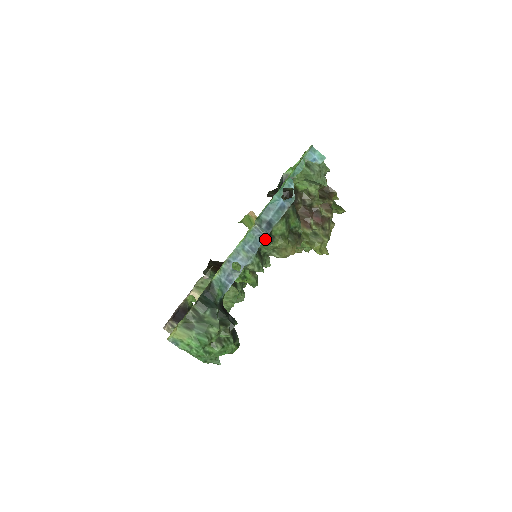
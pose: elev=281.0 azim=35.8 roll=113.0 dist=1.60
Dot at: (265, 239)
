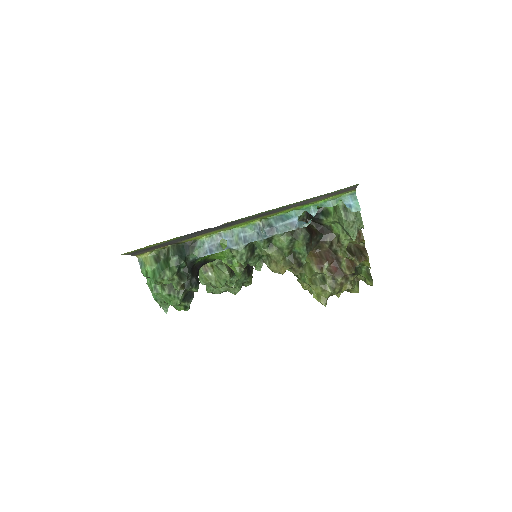
Dot at: (261, 239)
